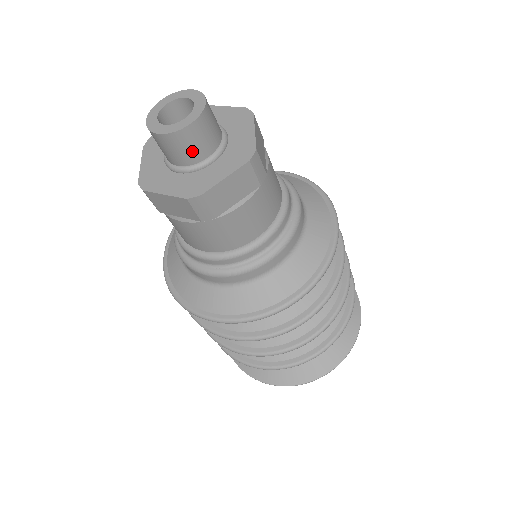
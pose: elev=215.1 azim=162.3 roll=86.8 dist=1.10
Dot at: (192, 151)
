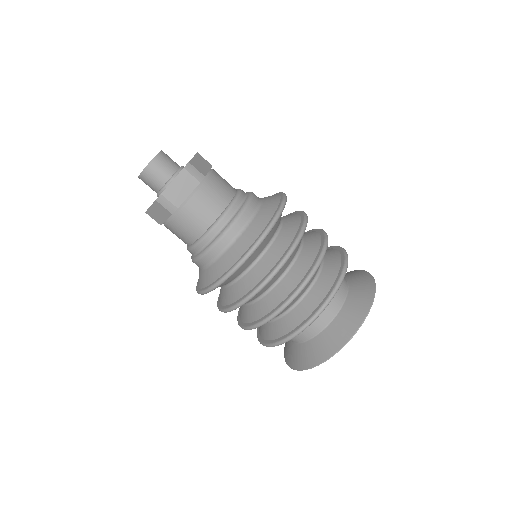
Dot at: (170, 164)
